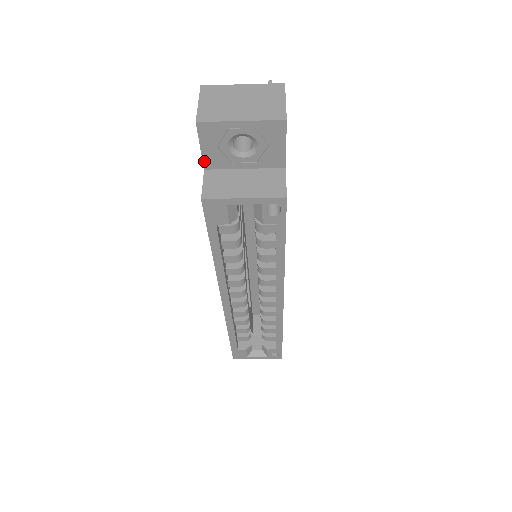
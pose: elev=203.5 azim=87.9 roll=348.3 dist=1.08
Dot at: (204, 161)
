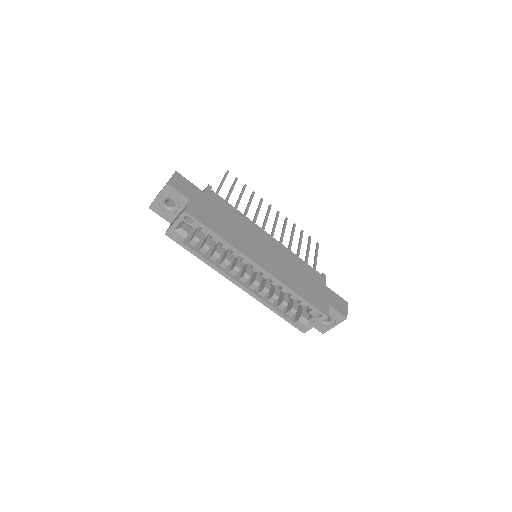
Dot at: (167, 220)
